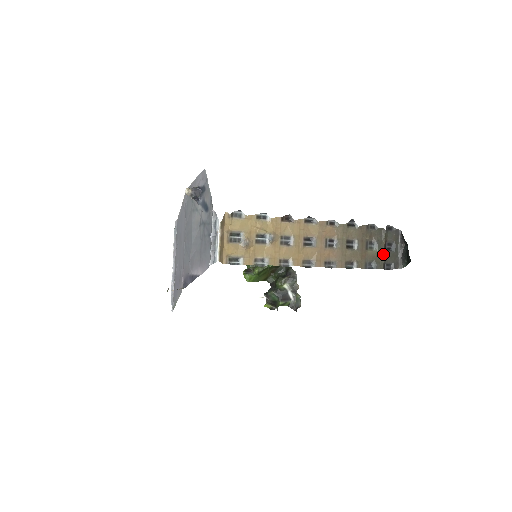
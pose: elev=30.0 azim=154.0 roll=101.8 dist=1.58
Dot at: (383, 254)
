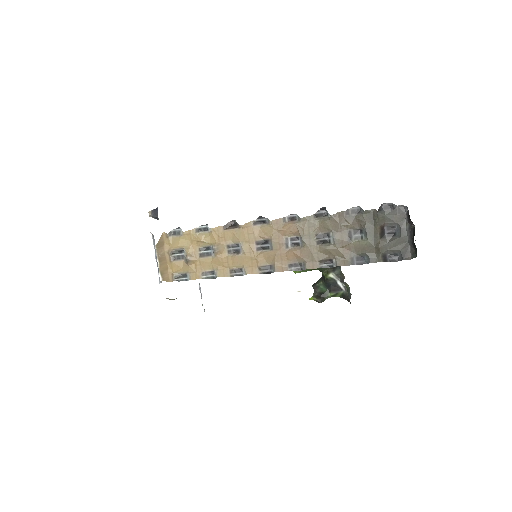
Dot at: (378, 243)
